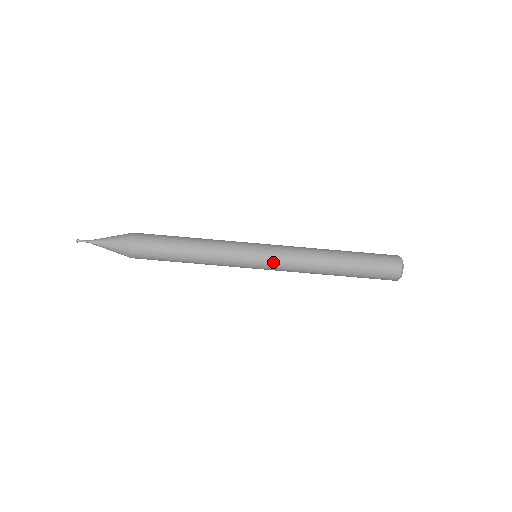
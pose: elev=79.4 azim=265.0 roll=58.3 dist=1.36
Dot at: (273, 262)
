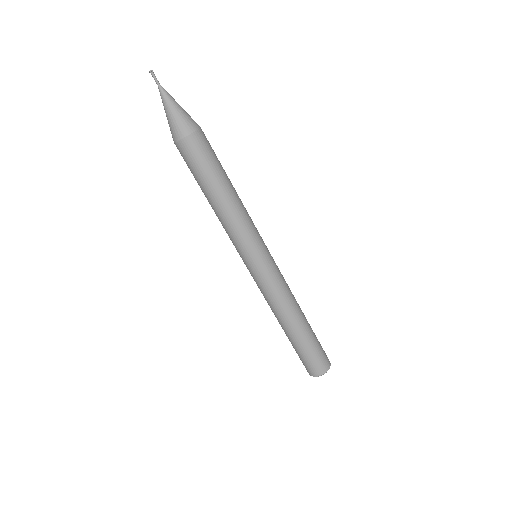
Dot at: (254, 278)
